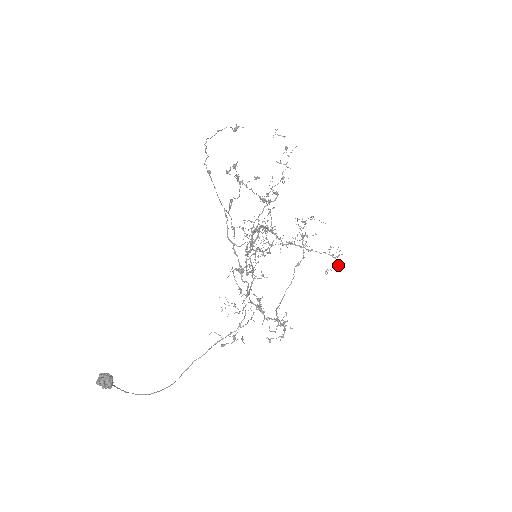
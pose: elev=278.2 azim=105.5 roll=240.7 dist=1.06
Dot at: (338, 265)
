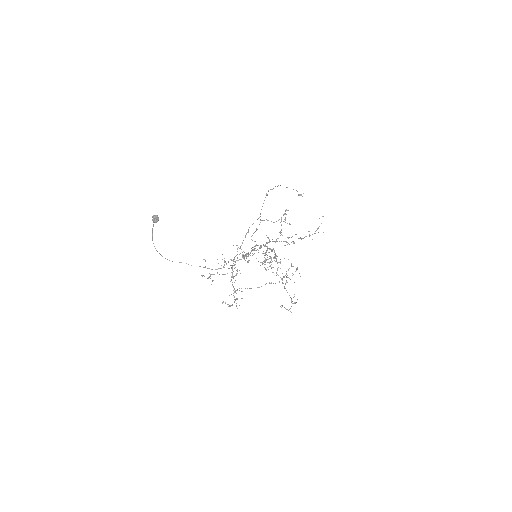
Dot at: occluded
